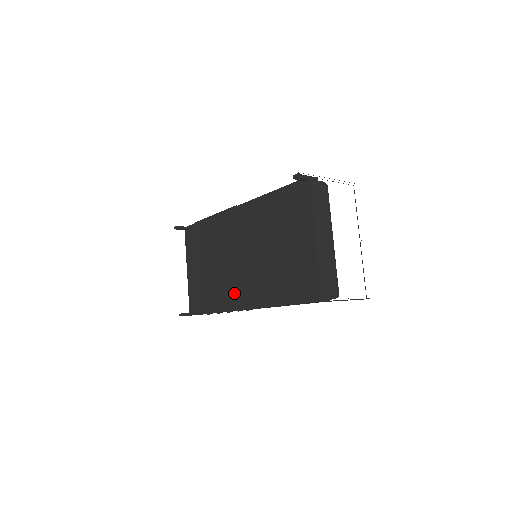
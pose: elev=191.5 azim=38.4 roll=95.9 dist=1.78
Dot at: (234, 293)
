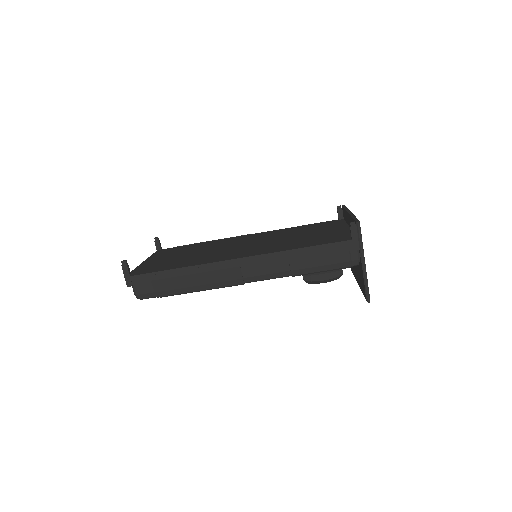
Dot at: (226, 255)
